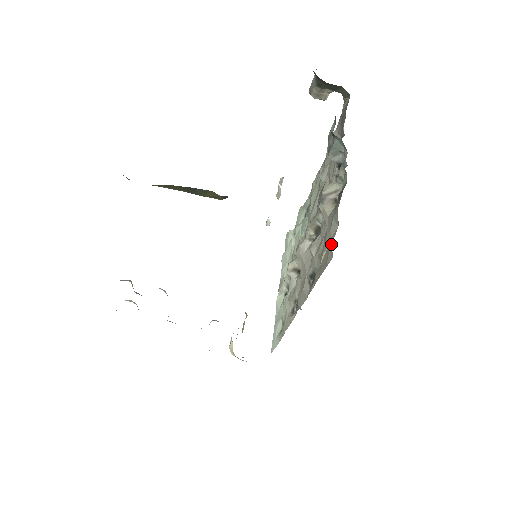
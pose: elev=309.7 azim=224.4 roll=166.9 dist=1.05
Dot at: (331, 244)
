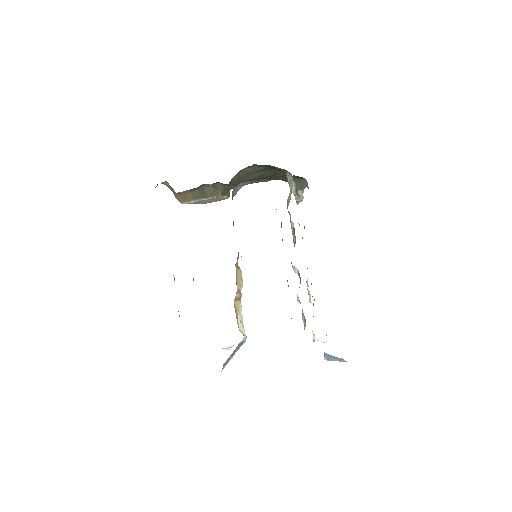
Dot at: occluded
